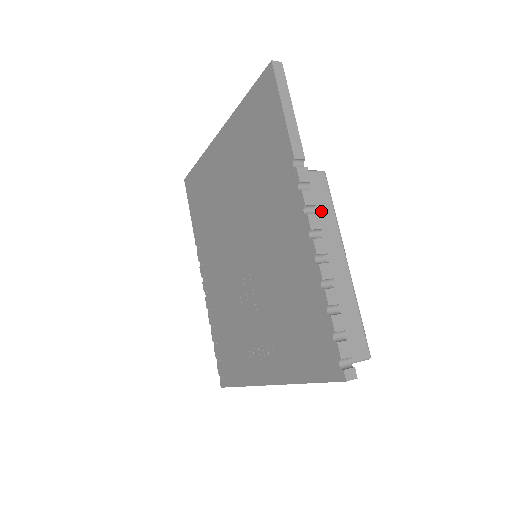
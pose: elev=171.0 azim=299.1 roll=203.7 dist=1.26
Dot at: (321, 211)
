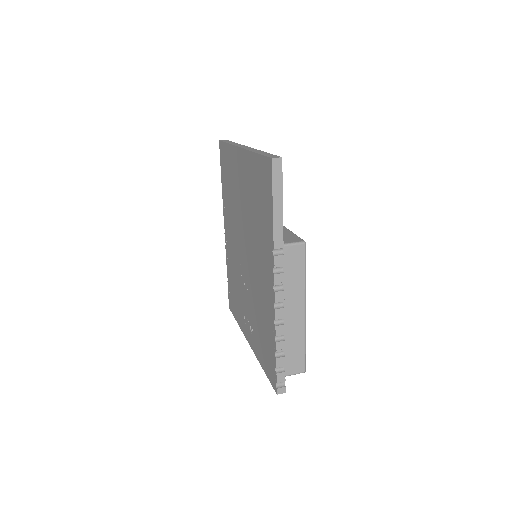
Dot at: (293, 276)
